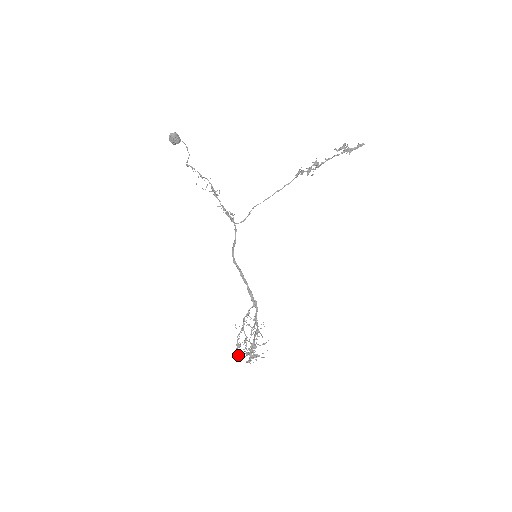
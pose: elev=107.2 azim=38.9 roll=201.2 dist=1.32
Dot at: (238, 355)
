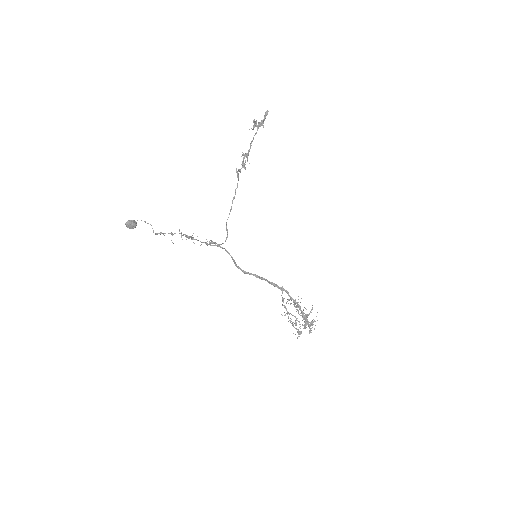
Dot at: (299, 332)
